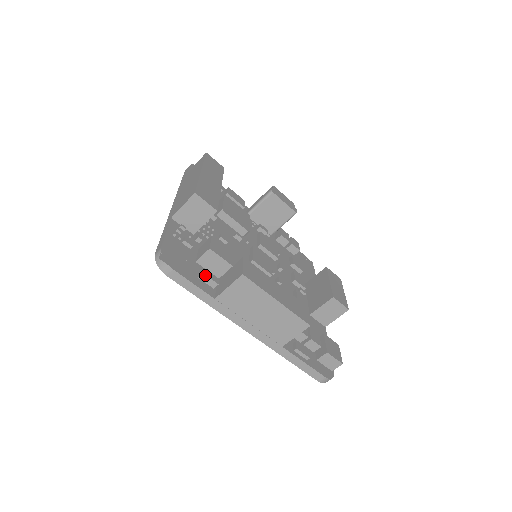
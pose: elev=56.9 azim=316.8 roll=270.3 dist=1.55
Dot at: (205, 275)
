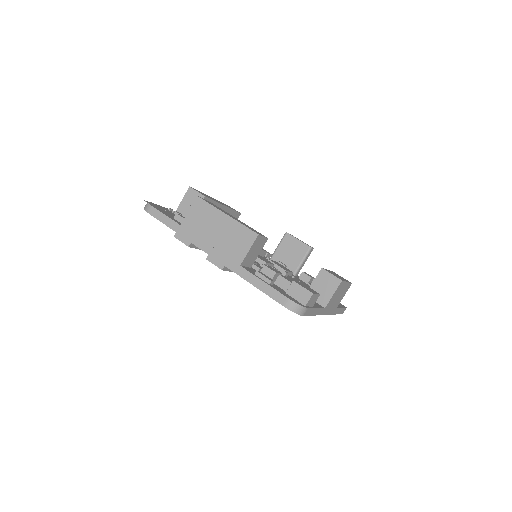
Dot at: (178, 215)
